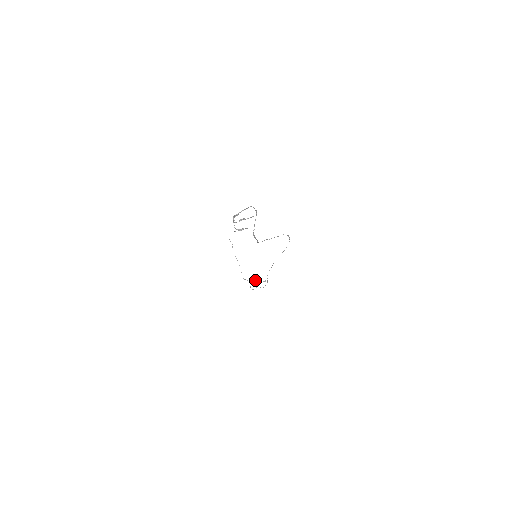
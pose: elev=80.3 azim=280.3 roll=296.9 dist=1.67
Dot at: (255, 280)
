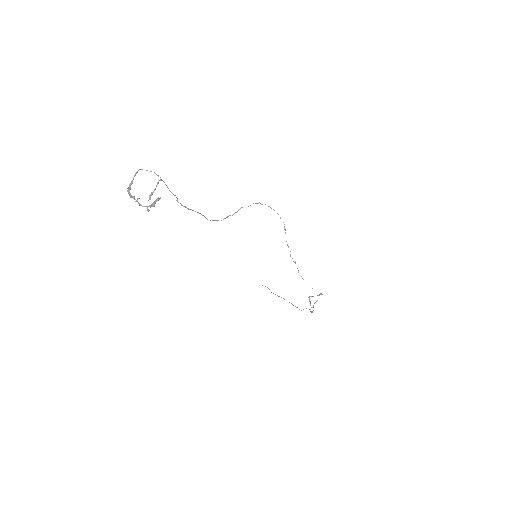
Dot at: occluded
